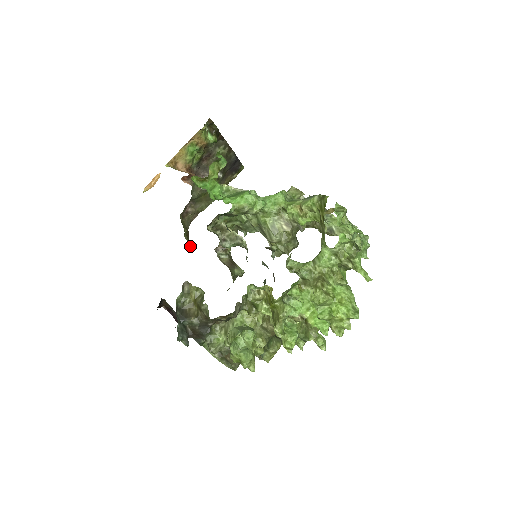
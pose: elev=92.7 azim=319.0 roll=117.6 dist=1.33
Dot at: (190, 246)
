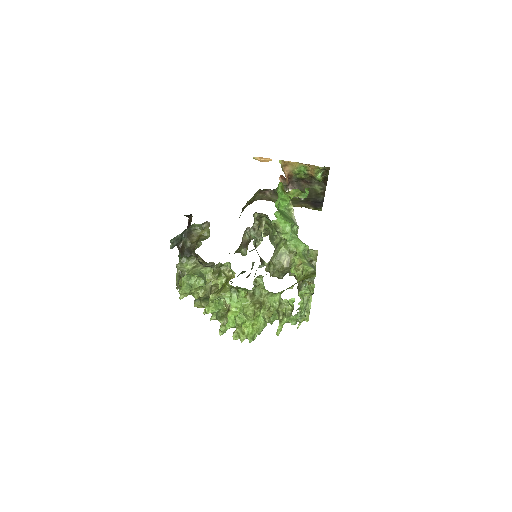
Dot at: occluded
